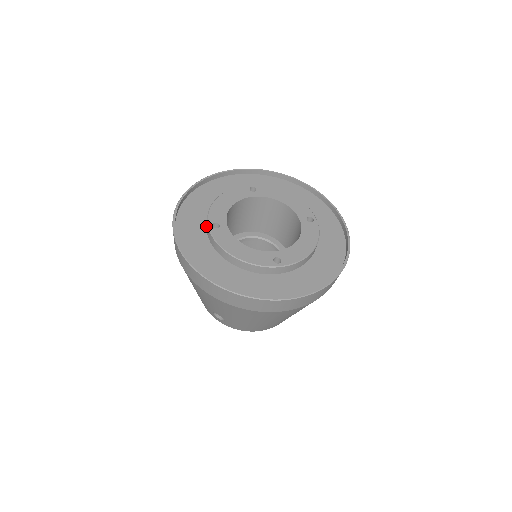
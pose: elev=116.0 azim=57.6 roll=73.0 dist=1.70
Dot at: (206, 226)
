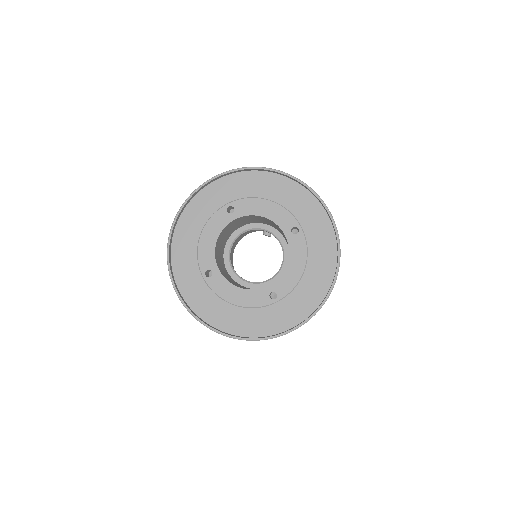
Dot at: occluded
